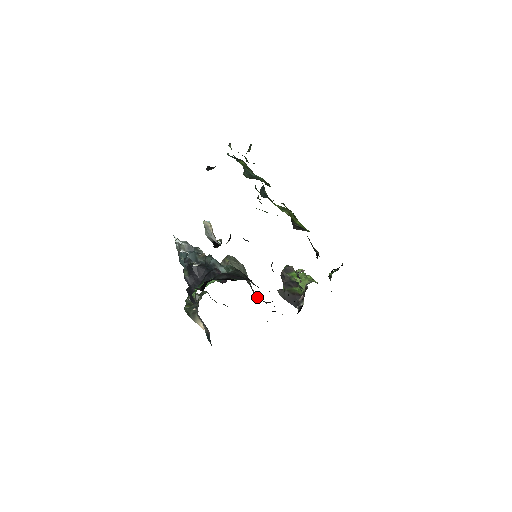
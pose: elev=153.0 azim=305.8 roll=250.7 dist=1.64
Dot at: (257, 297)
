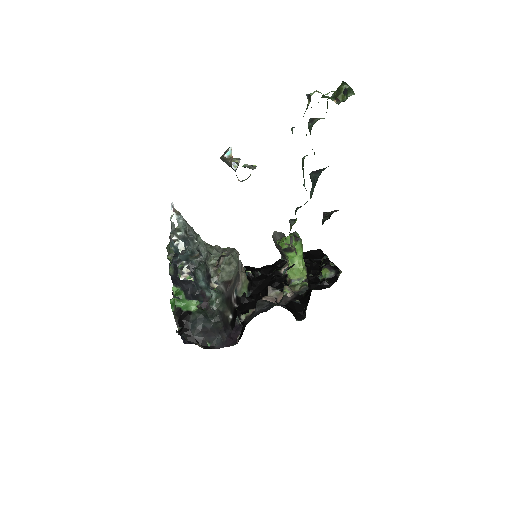
Dot at: (237, 286)
